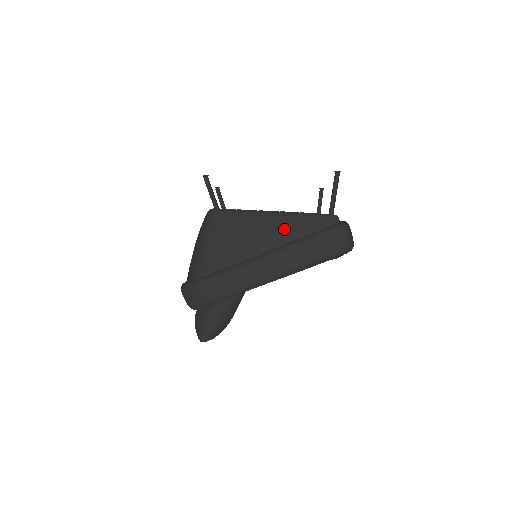
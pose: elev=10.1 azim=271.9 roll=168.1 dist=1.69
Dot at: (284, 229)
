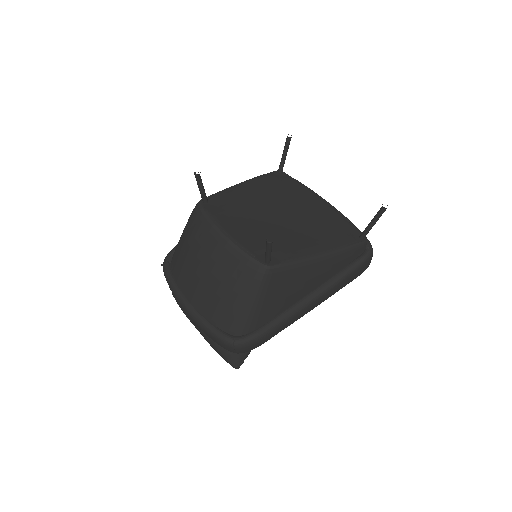
Dot at: (331, 268)
